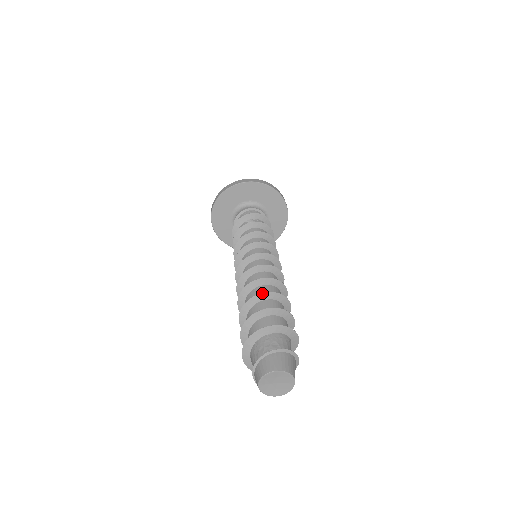
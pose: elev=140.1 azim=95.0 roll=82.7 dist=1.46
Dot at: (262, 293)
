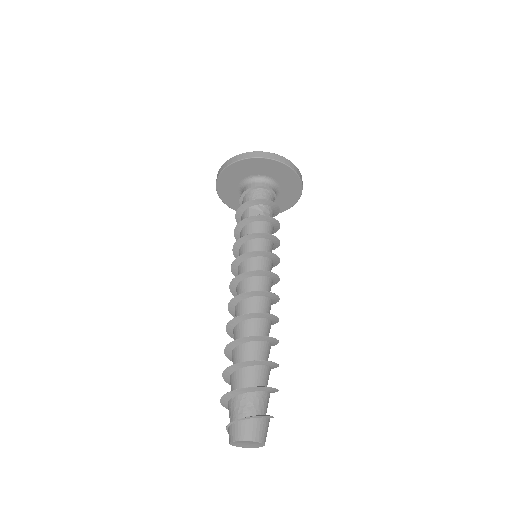
Dot at: (247, 337)
